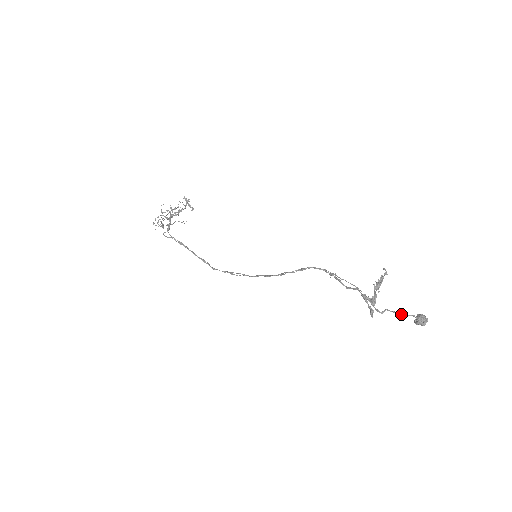
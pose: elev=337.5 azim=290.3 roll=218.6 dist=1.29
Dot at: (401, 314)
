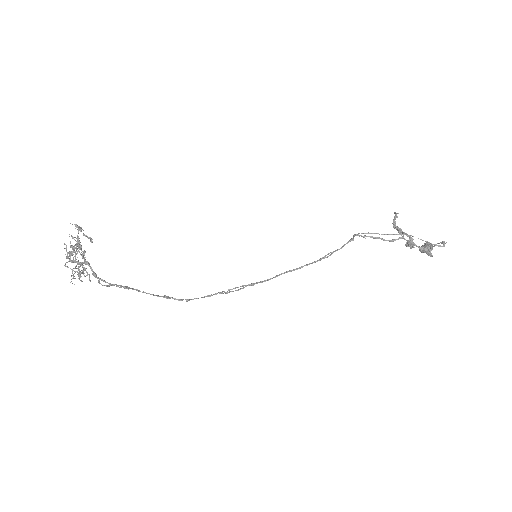
Dot at: occluded
